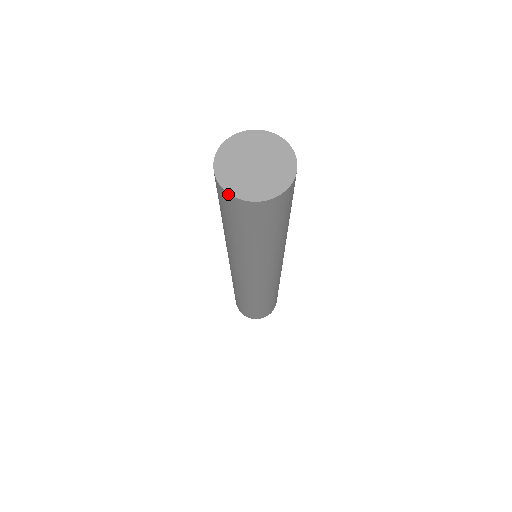
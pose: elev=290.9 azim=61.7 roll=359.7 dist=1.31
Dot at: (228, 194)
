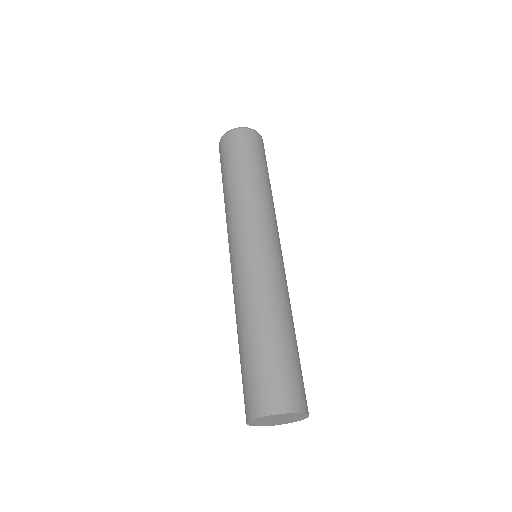
Dot at: (253, 425)
